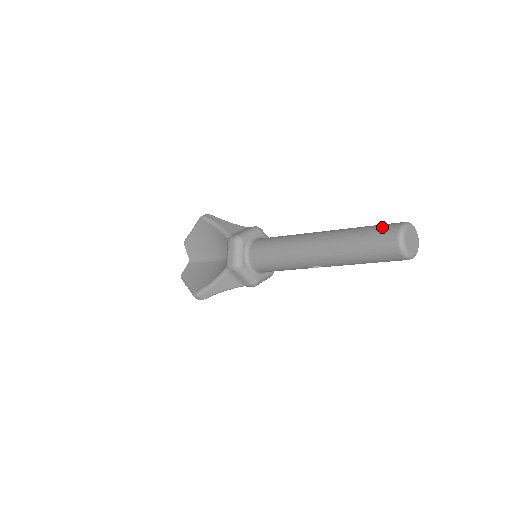
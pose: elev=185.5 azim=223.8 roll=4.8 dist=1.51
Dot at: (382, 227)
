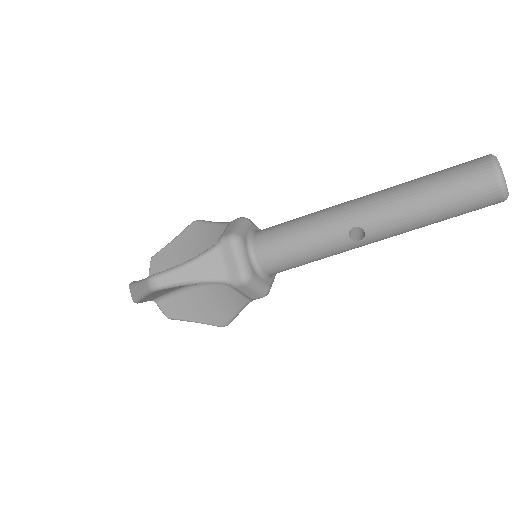
Dot at: occluded
